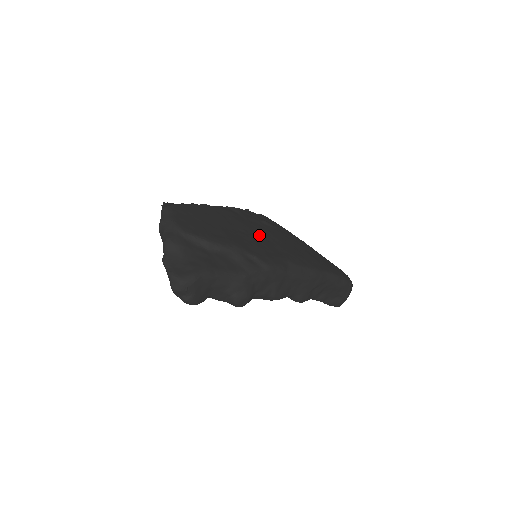
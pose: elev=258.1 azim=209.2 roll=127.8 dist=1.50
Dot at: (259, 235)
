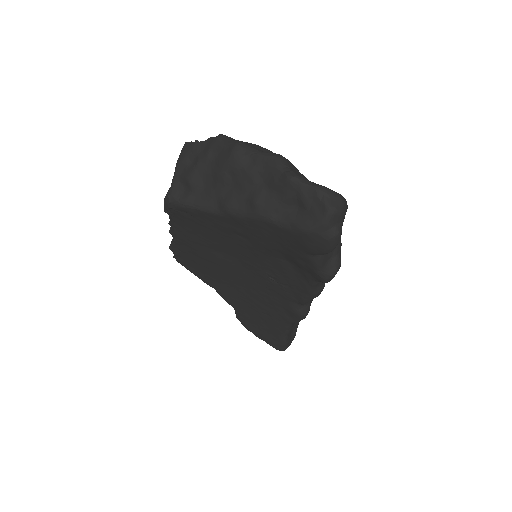
Dot at: occluded
